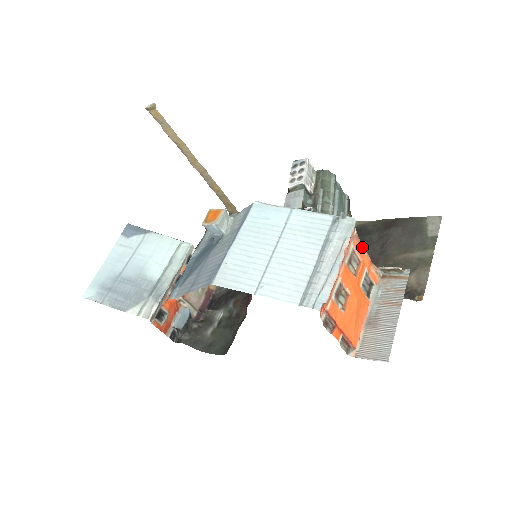
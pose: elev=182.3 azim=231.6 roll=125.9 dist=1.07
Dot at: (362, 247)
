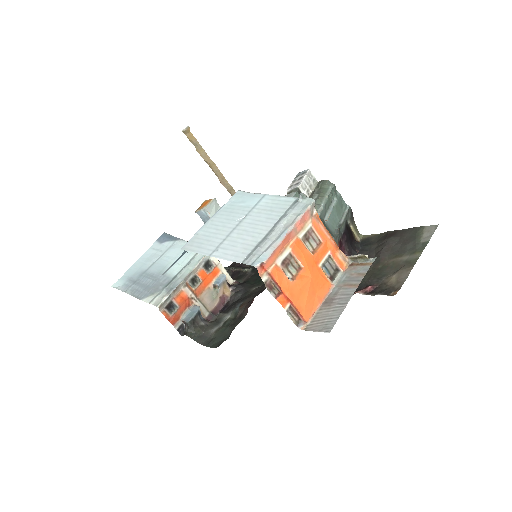
Dot at: (324, 229)
